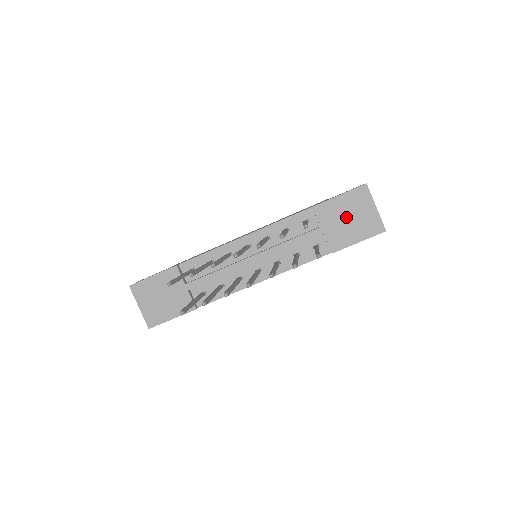
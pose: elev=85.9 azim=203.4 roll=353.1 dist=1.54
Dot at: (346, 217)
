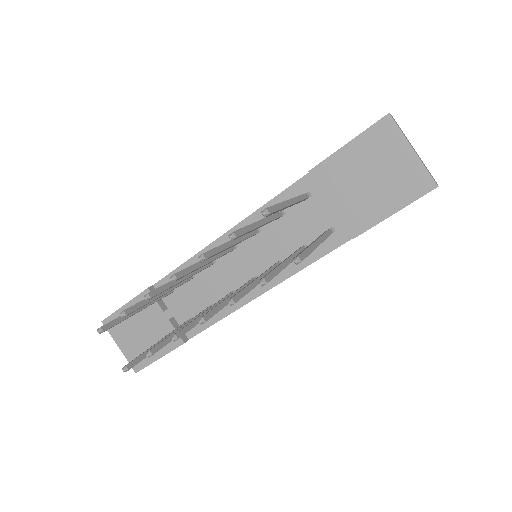
Dot at: (365, 176)
